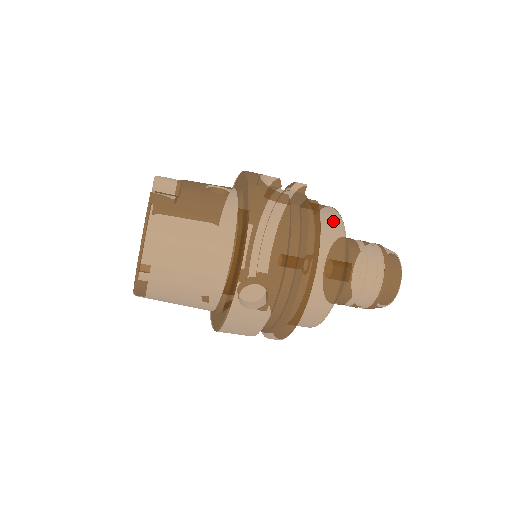
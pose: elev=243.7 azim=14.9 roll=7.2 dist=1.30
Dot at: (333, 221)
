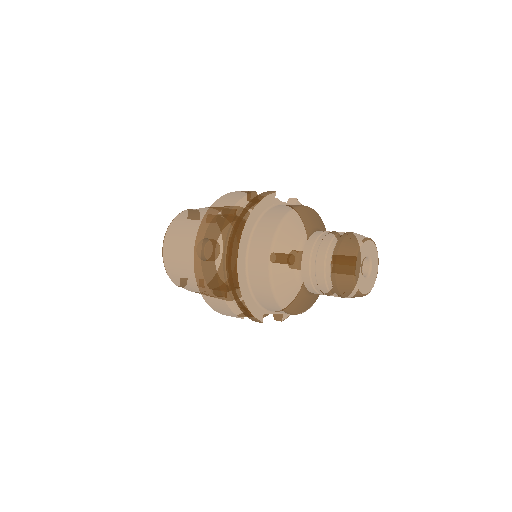
Dot at: (290, 206)
